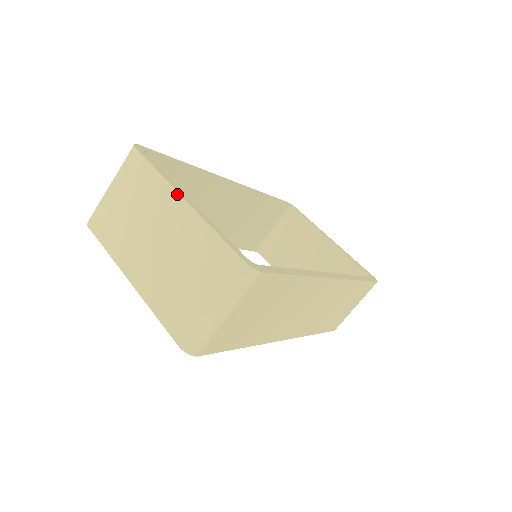
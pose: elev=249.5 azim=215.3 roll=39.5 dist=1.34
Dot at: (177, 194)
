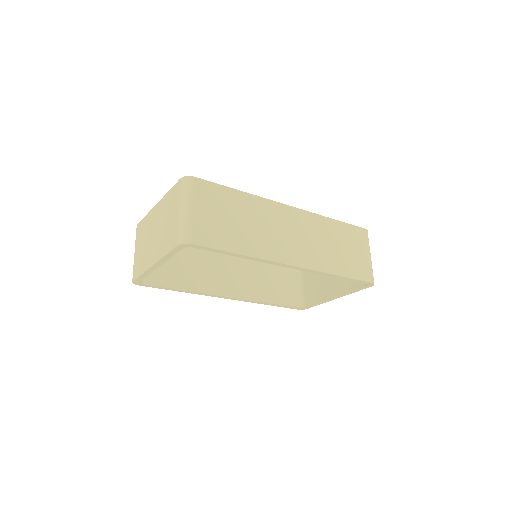
Dot at: (154, 208)
